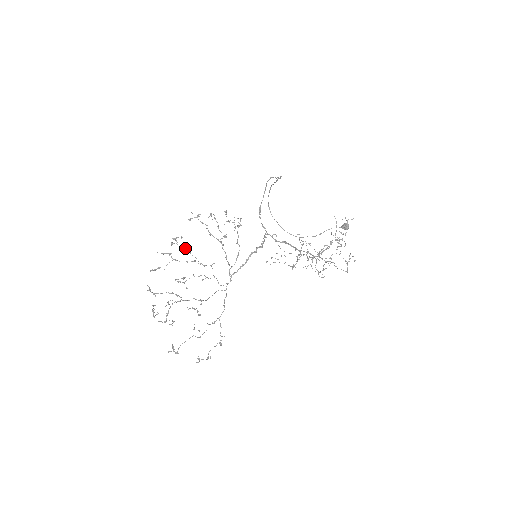
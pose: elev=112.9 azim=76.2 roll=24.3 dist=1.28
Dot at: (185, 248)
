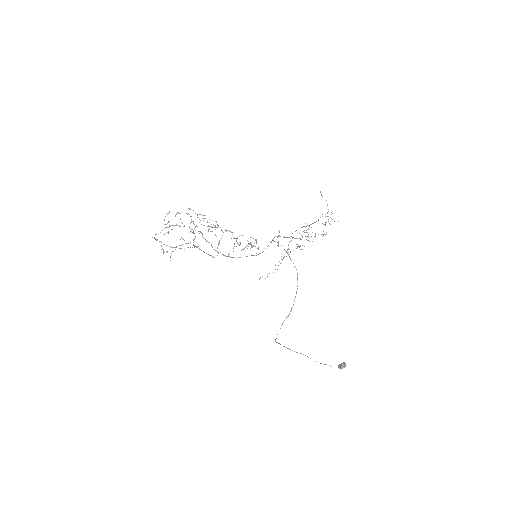
Dot at: (214, 225)
